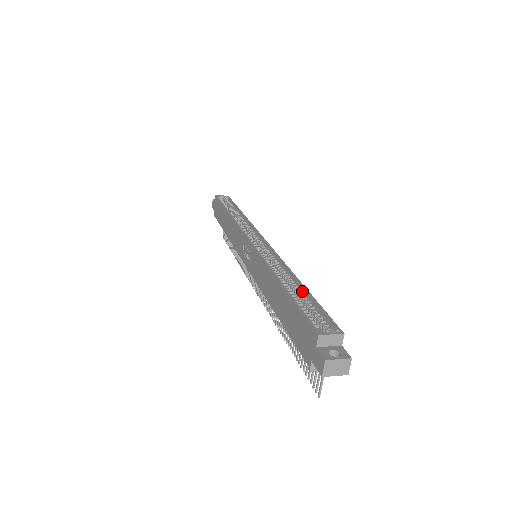
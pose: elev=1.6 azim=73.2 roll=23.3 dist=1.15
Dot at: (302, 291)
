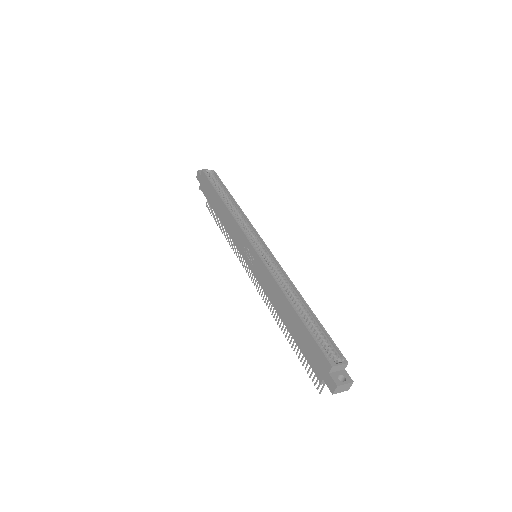
Dot at: (309, 313)
